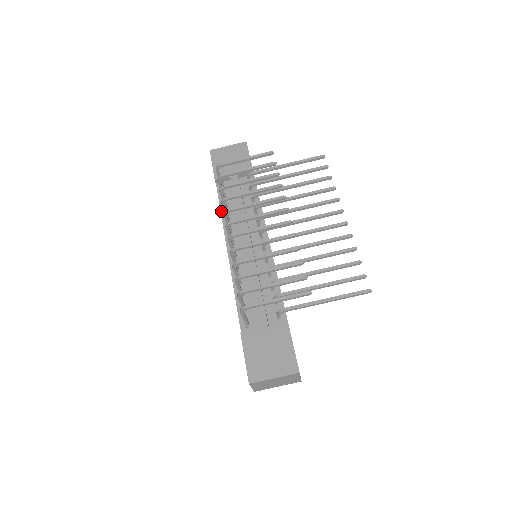
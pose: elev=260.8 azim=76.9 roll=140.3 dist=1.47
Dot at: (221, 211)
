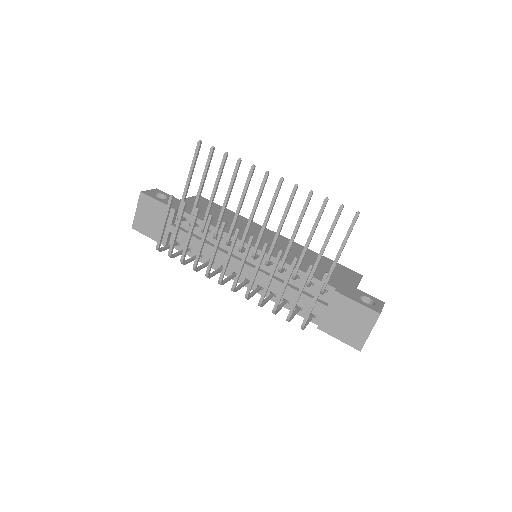
Dot at: occluded
